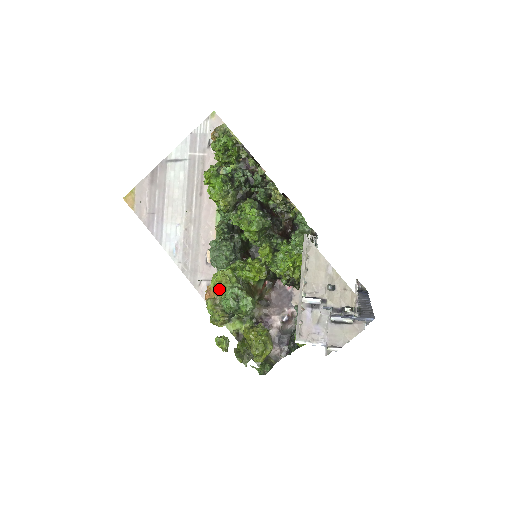
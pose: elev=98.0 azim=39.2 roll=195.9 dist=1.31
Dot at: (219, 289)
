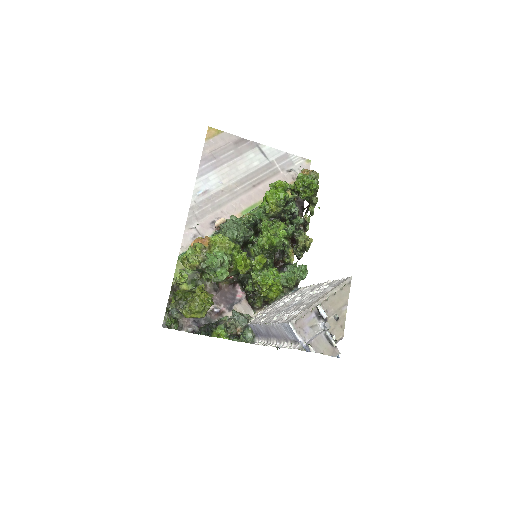
Dot at: (212, 246)
